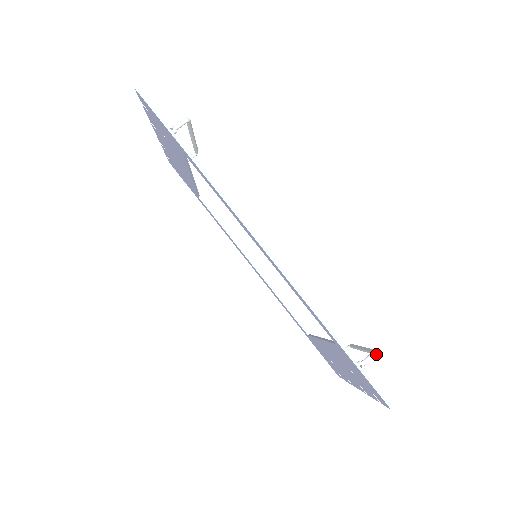
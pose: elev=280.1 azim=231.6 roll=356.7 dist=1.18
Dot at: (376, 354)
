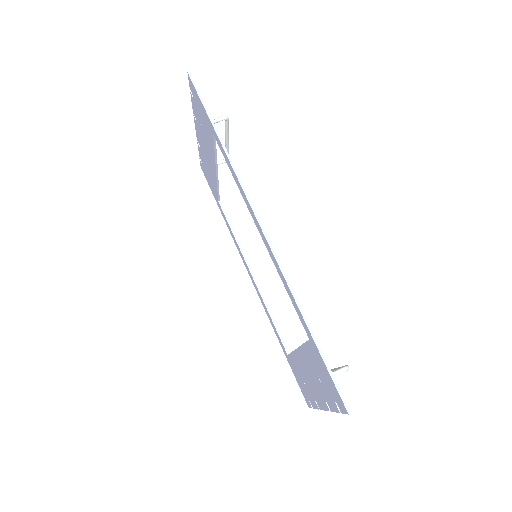
Dot at: (348, 369)
